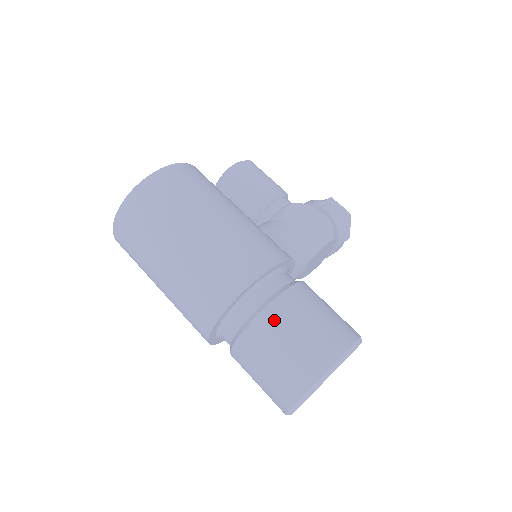
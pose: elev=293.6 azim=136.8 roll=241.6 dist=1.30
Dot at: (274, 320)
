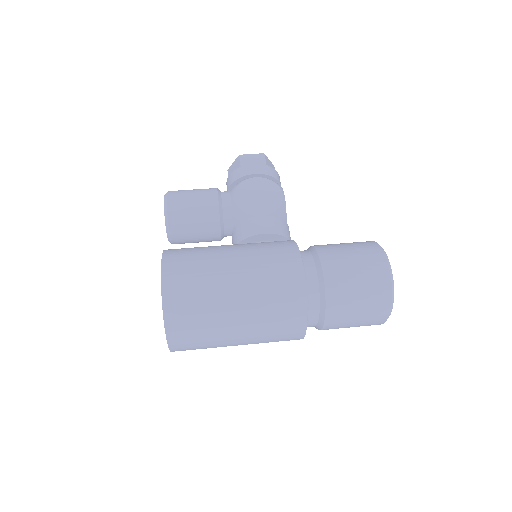
Dot at: (338, 295)
